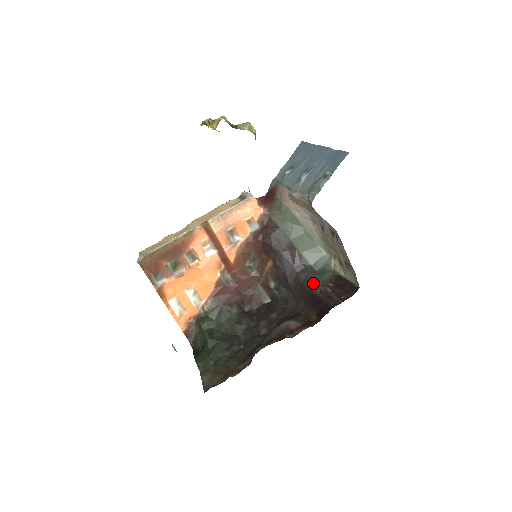
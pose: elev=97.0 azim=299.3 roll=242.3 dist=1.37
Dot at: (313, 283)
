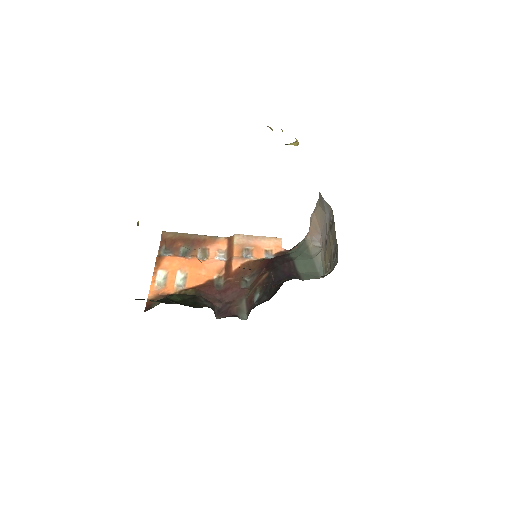
Dot at: occluded
